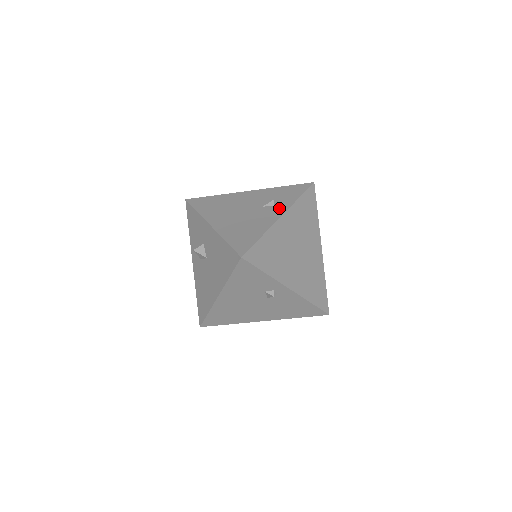
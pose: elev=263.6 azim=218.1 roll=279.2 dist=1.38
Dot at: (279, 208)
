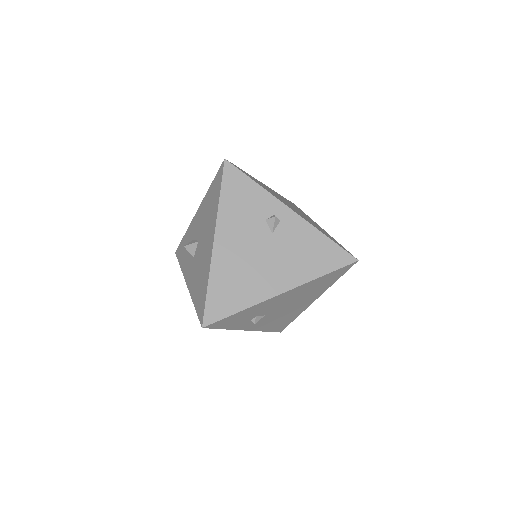
Dot at: occluded
